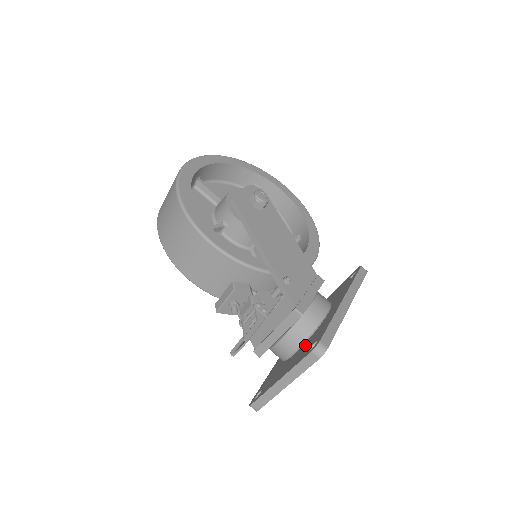
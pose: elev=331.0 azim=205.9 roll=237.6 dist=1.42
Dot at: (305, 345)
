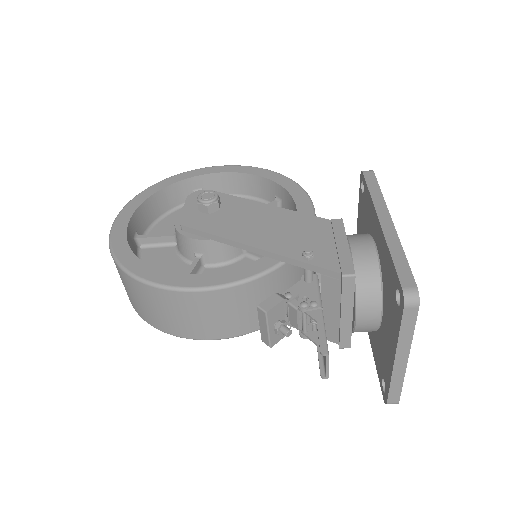
Dot at: (386, 301)
